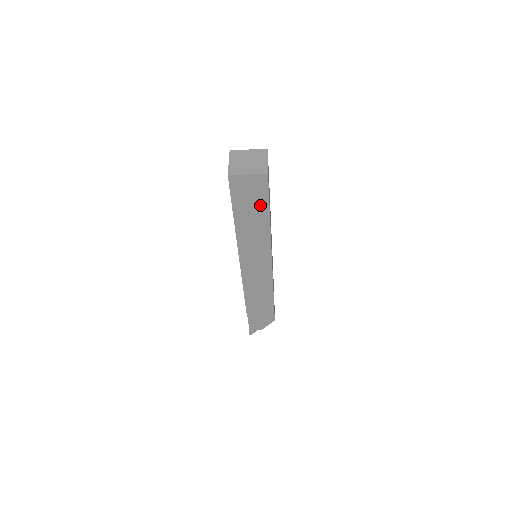
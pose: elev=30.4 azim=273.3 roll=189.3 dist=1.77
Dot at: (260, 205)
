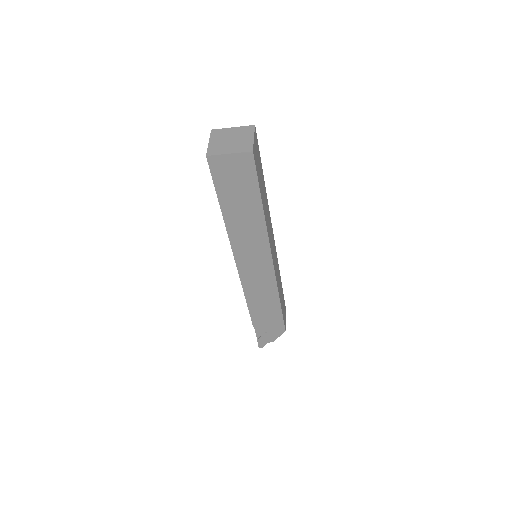
Dot at: (249, 192)
